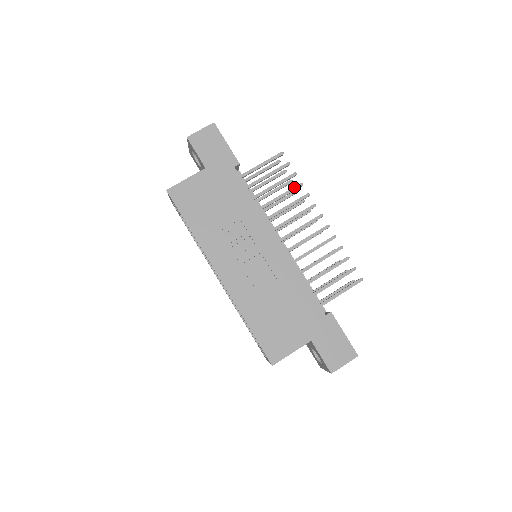
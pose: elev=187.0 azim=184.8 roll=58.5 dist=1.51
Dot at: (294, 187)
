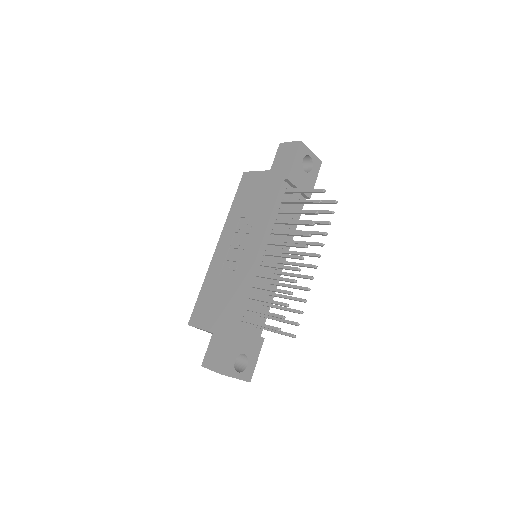
Dot at: (306, 222)
